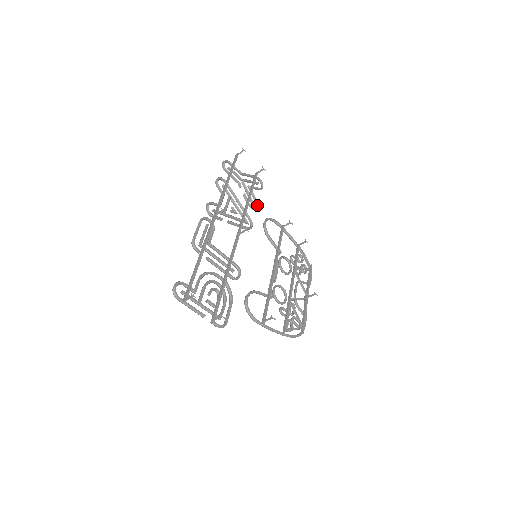
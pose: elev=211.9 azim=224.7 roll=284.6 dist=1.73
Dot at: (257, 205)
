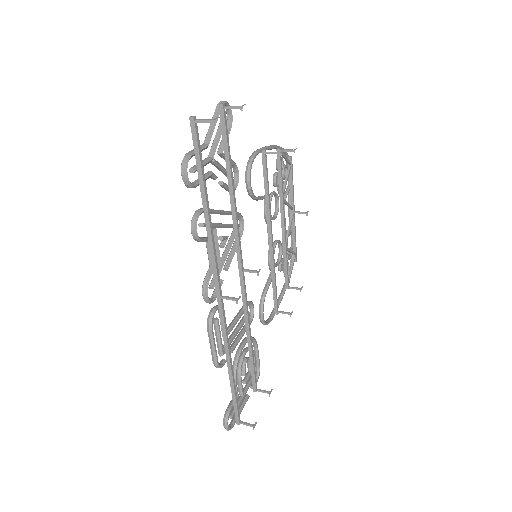
Dot at: (237, 172)
